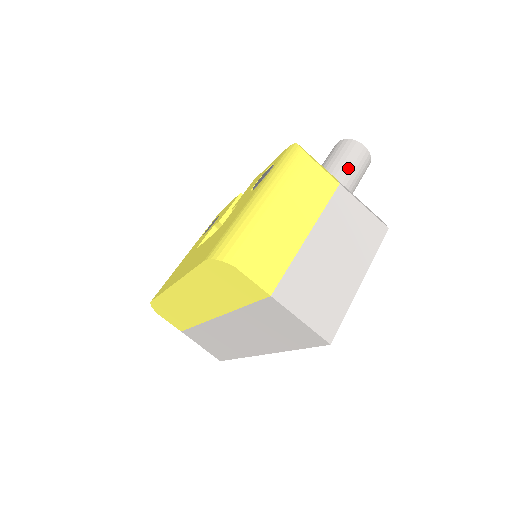
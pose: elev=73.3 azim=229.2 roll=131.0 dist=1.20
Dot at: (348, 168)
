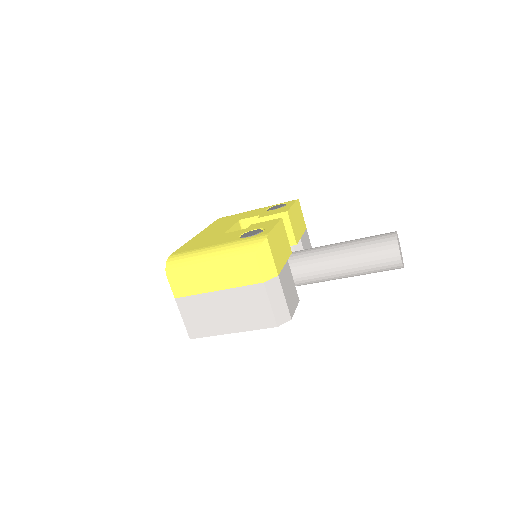
Dot at: (365, 260)
